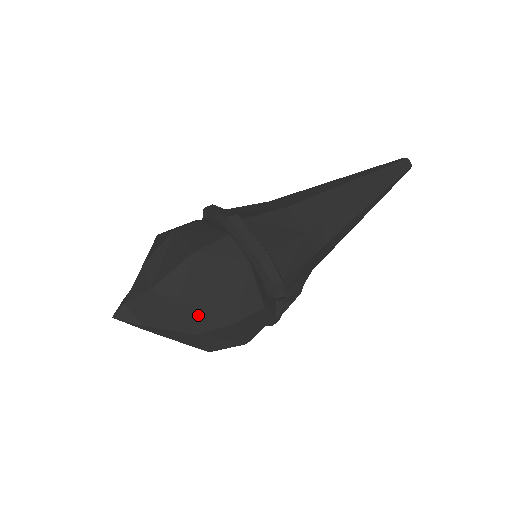
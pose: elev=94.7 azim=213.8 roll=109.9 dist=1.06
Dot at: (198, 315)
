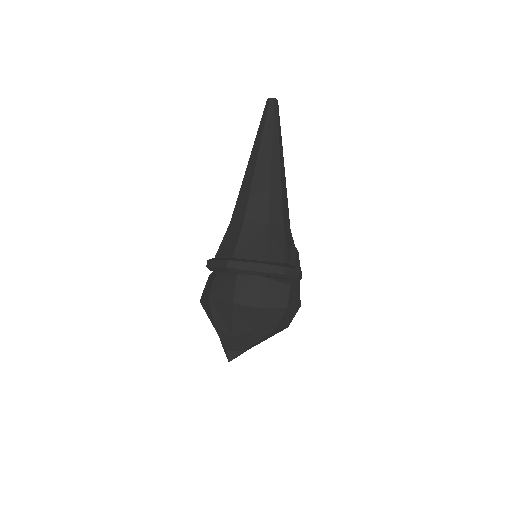
Dot at: (266, 323)
